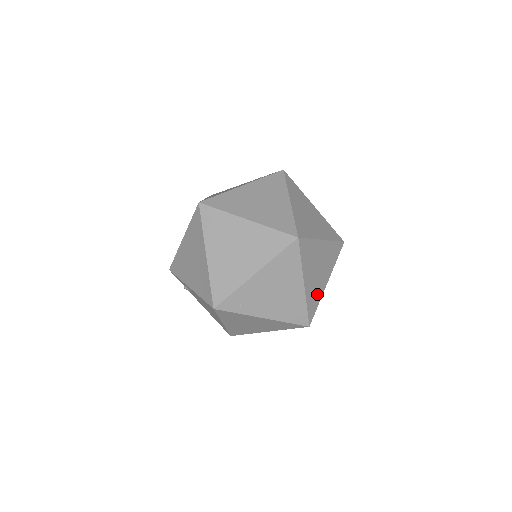
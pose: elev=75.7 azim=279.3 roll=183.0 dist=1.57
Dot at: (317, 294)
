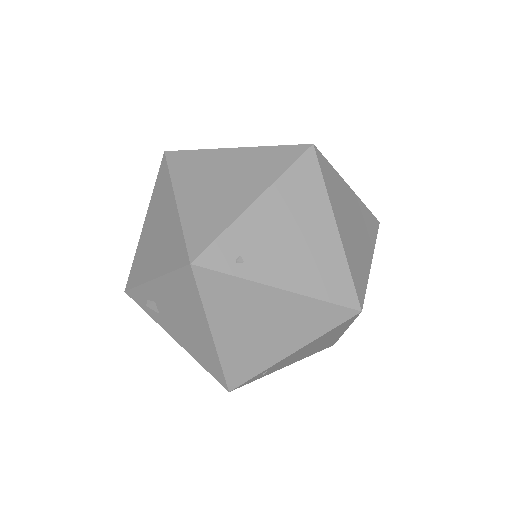
Dot at: (361, 264)
